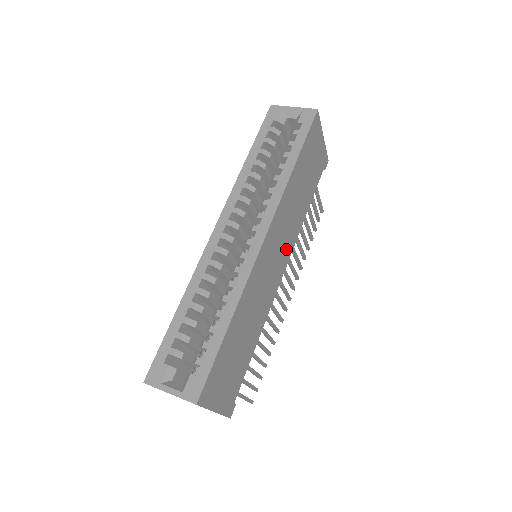
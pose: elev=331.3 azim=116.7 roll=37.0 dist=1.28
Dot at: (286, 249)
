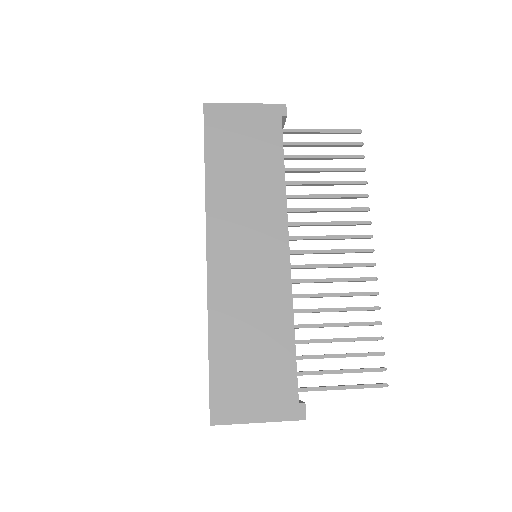
Dot at: (269, 230)
